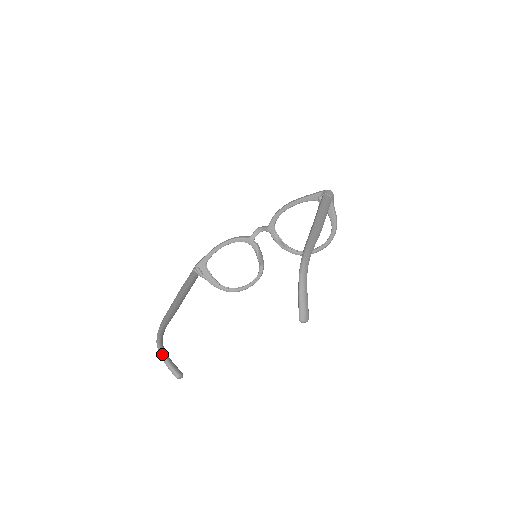
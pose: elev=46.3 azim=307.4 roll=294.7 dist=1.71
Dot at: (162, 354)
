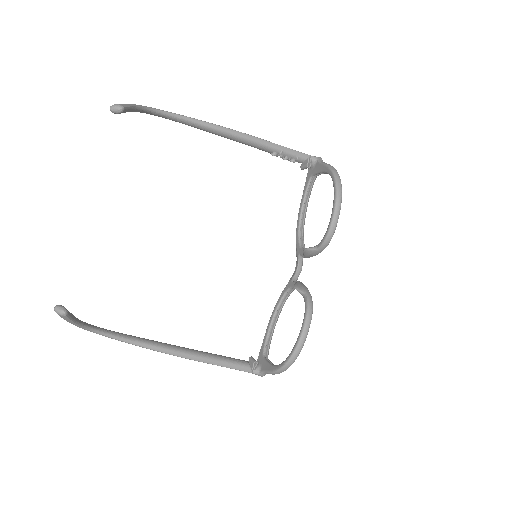
Dot at: occluded
